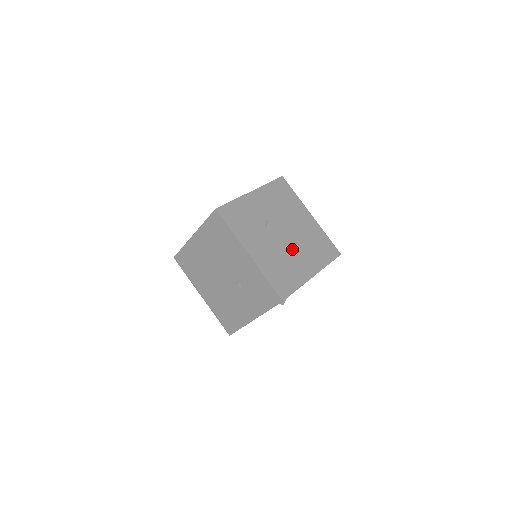
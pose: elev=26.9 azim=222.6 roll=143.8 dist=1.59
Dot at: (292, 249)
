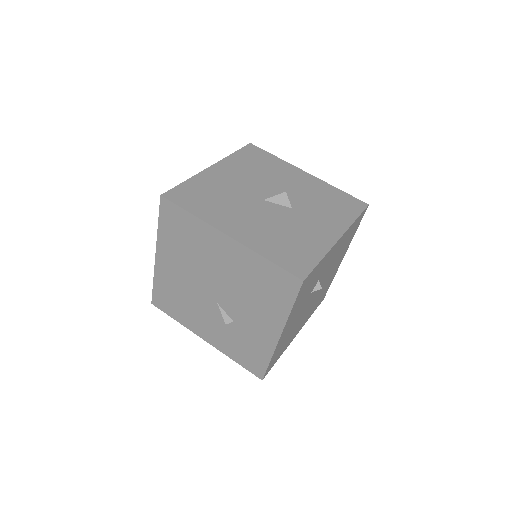
Dot at: (307, 310)
